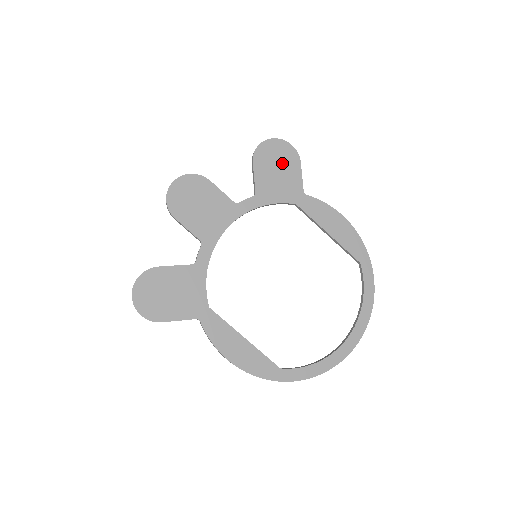
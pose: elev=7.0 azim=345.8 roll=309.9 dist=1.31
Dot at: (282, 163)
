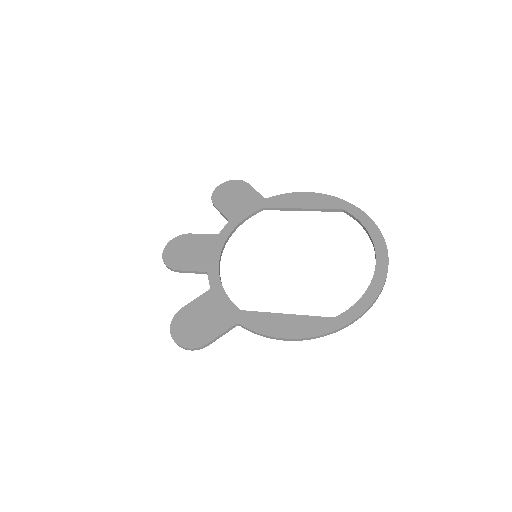
Dot at: (236, 193)
